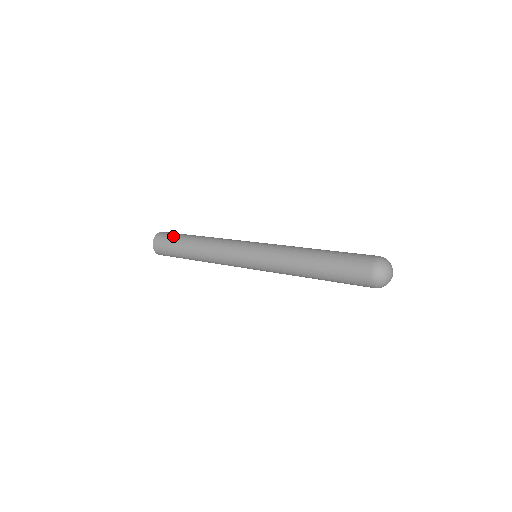
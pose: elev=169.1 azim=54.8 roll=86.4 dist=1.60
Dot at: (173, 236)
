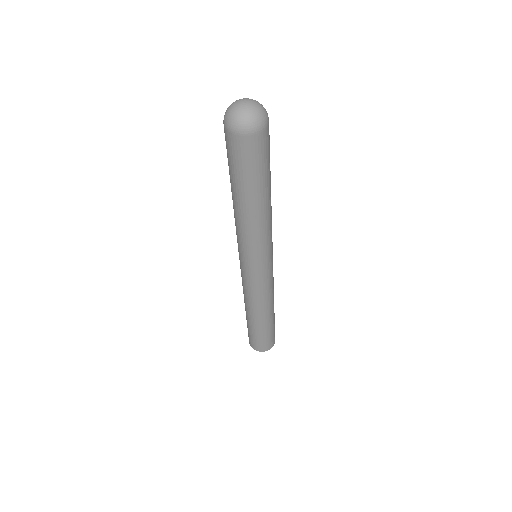
Dot at: occluded
